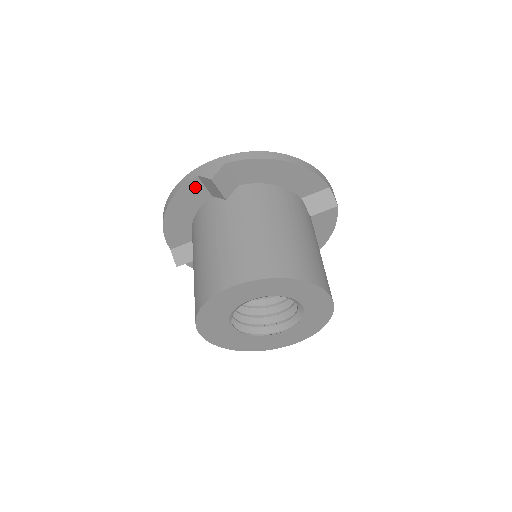
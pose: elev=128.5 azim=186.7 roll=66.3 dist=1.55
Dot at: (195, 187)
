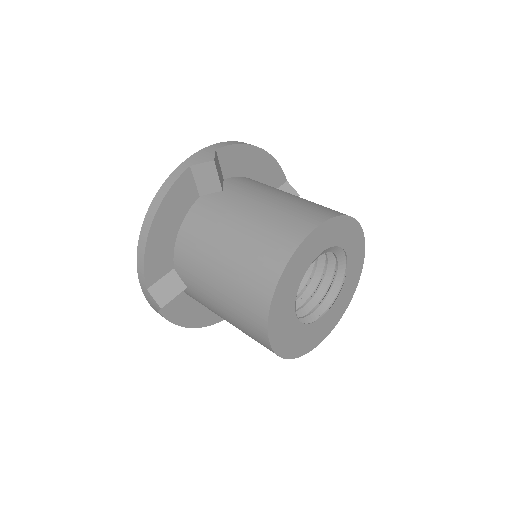
Dot at: (186, 183)
